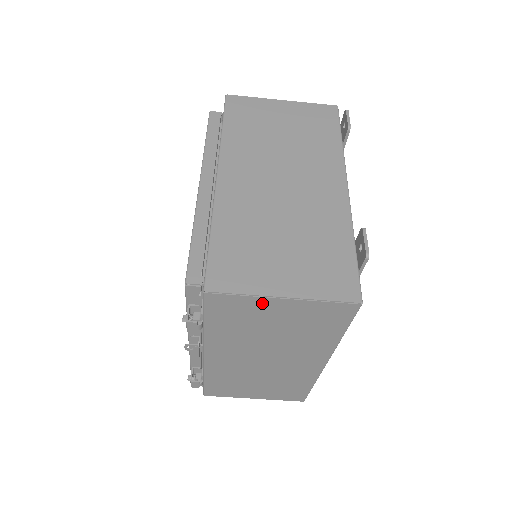
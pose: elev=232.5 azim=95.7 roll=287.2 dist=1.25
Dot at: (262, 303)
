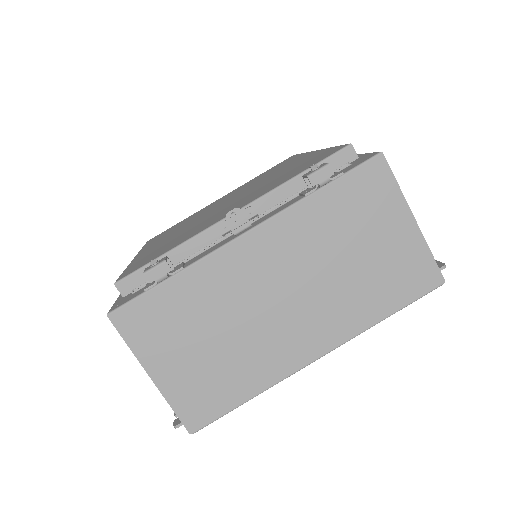
Dot at: (396, 209)
